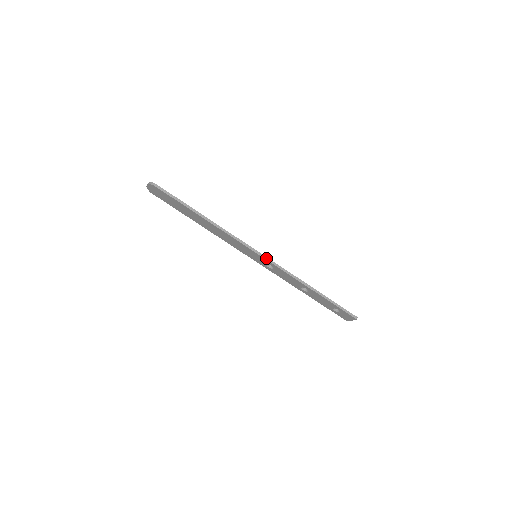
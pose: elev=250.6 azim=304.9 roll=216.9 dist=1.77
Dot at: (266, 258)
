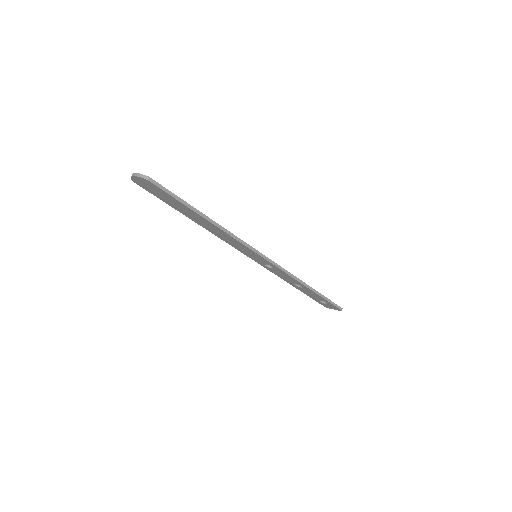
Dot at: (270, 261)
